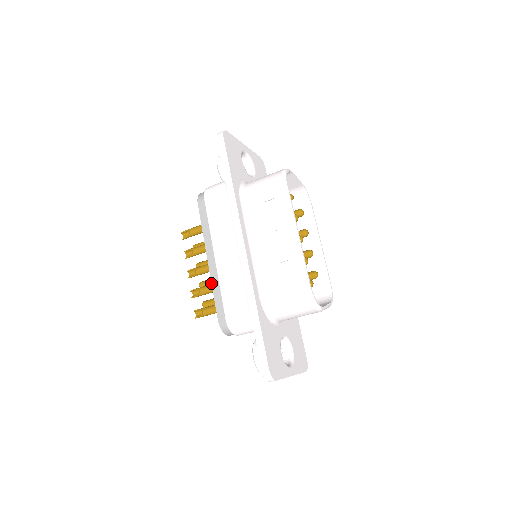
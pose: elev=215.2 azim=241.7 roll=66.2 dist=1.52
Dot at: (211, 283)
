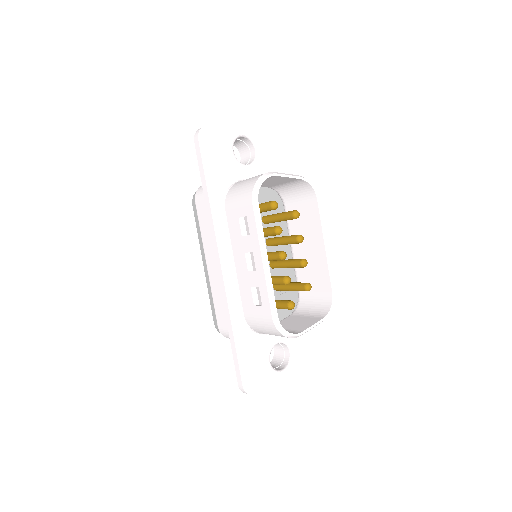
Dot at: occluded
